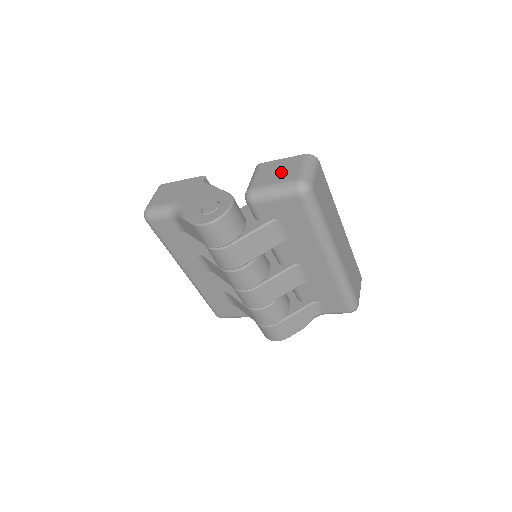
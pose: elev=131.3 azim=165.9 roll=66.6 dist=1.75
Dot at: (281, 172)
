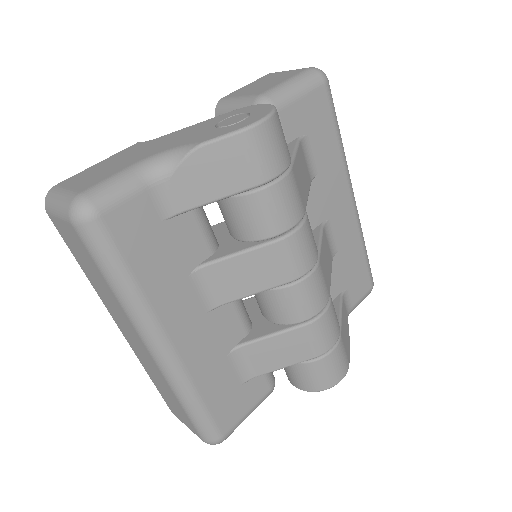
Dot at: (272, 80)
